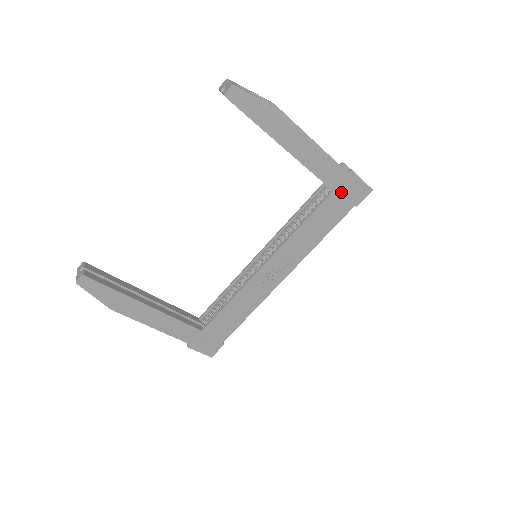
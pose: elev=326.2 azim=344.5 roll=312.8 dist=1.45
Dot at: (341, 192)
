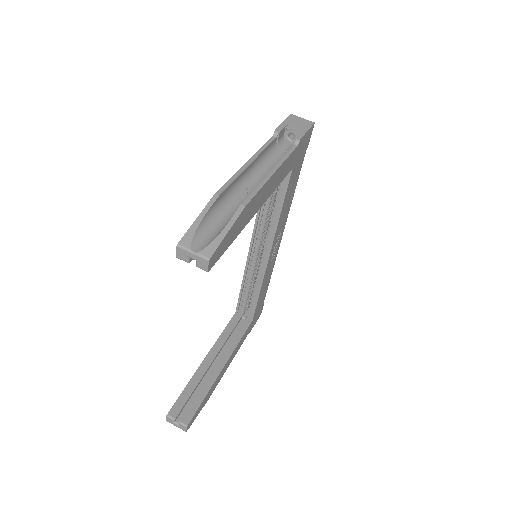
Dot at: (297, 159)
